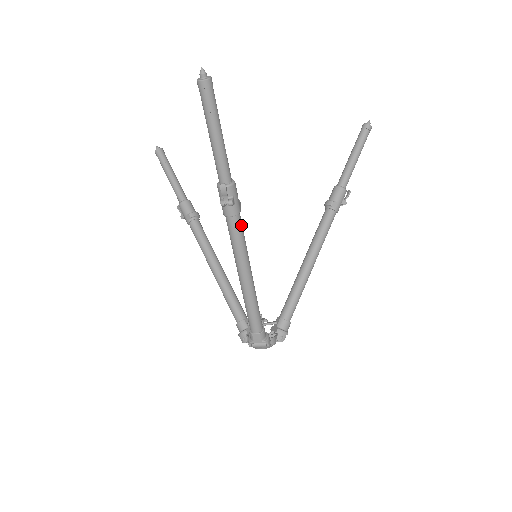
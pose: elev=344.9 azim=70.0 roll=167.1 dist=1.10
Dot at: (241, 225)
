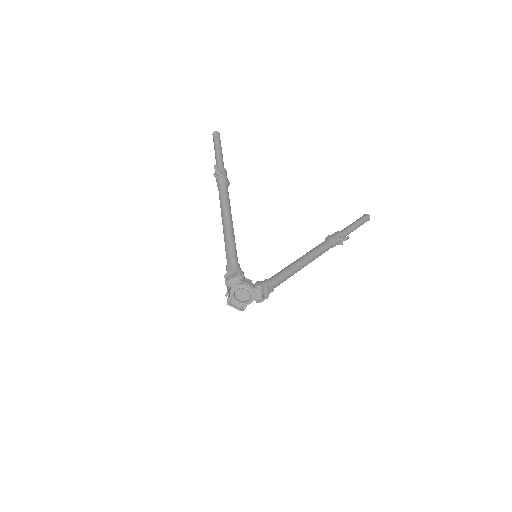
Dot at: (226, 189)
